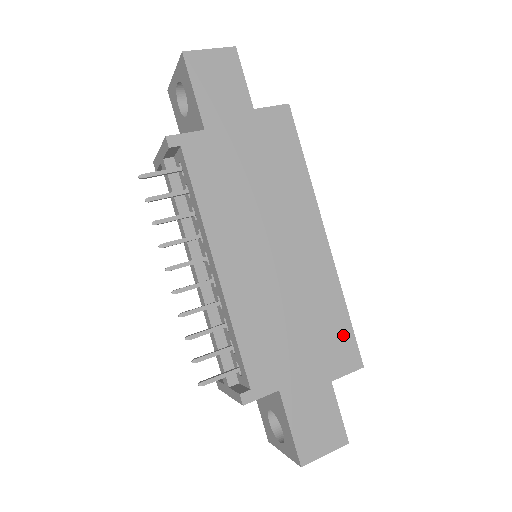
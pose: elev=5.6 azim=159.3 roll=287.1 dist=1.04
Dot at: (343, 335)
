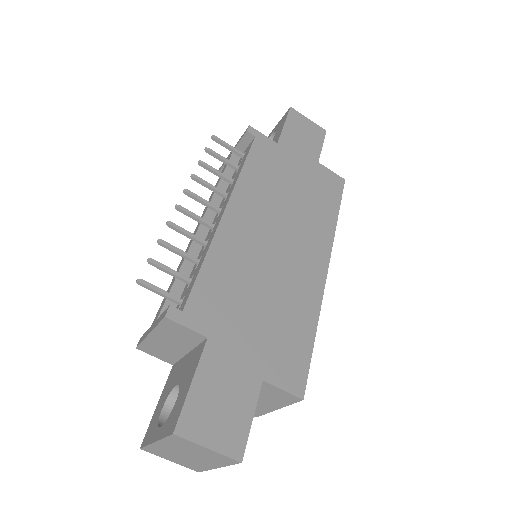
Dot at: (299, 352)
